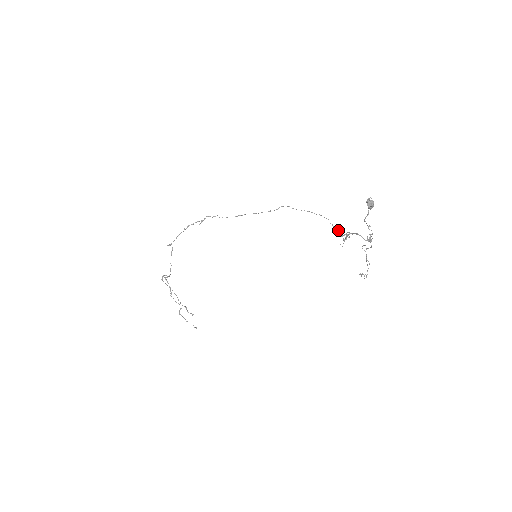
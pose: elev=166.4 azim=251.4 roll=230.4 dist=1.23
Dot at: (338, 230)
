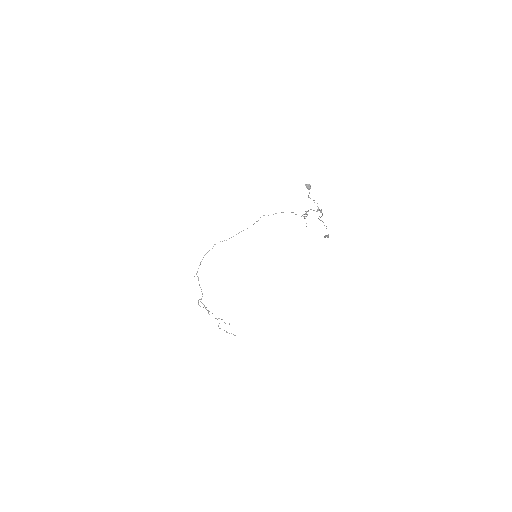
Dot at: occluded
